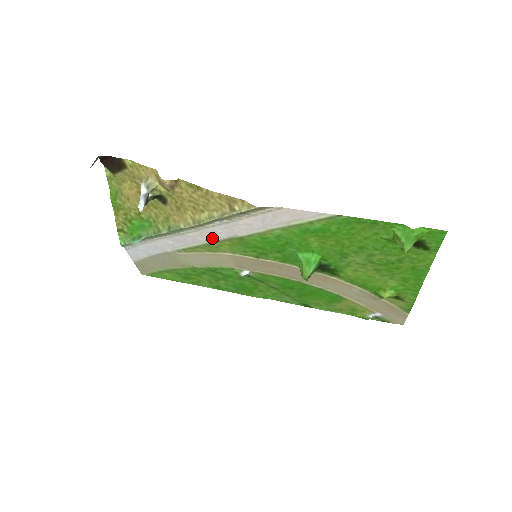
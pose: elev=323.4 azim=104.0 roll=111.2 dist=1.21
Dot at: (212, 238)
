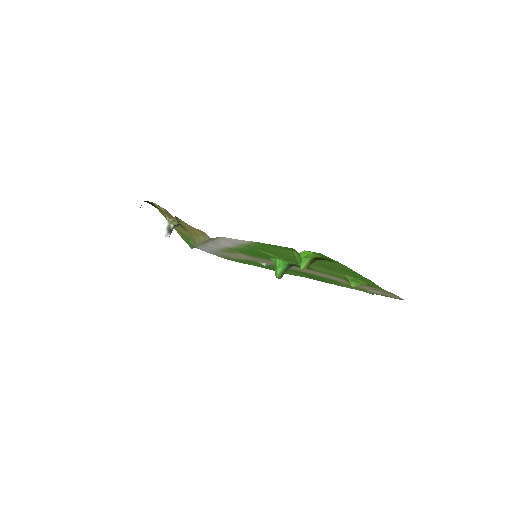
Dot at: (221, 247)
